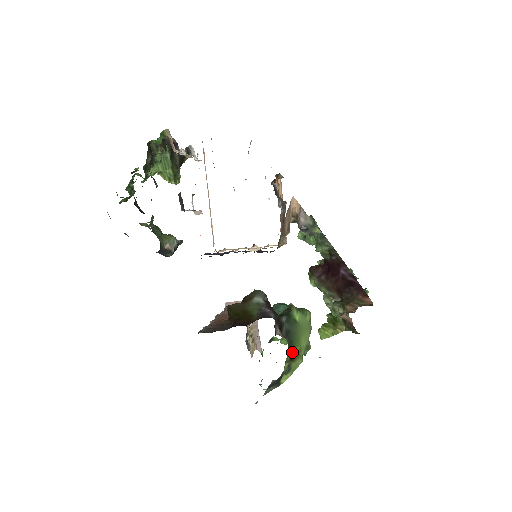
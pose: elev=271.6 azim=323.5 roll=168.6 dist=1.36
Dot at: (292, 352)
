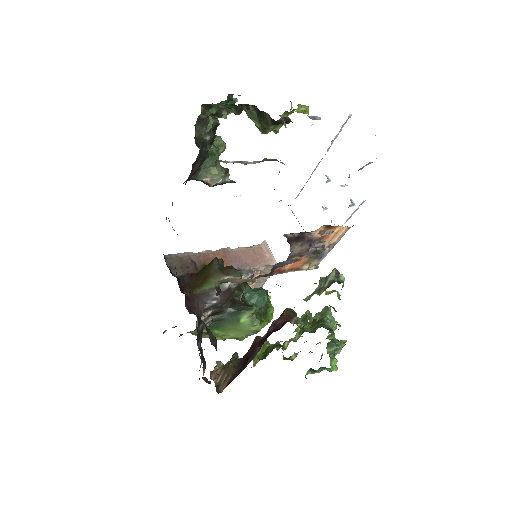
Dot at: (211, 331)
